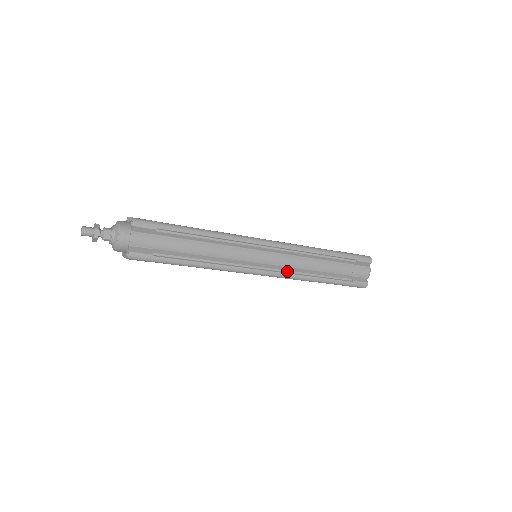
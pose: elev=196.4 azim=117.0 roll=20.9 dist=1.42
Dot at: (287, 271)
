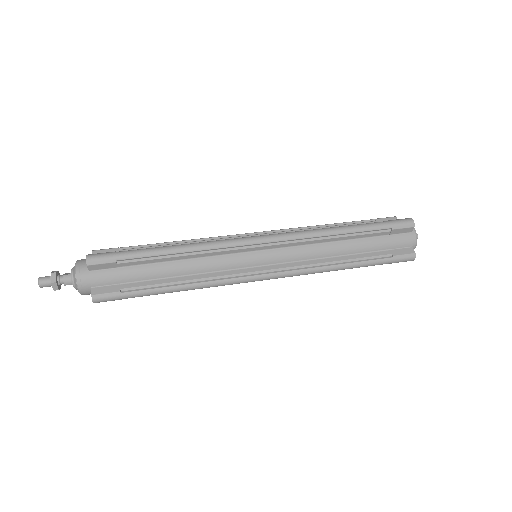
Dot at: occluded
